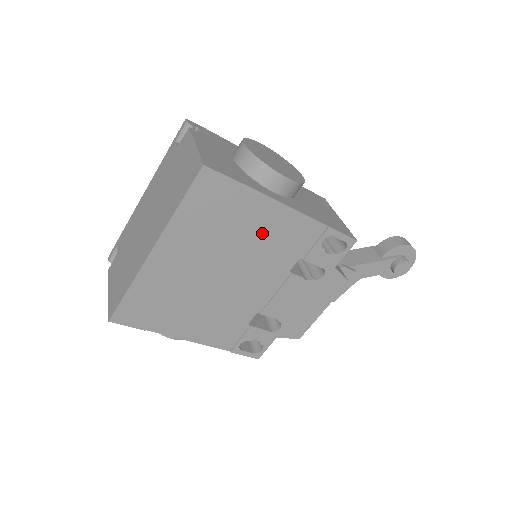
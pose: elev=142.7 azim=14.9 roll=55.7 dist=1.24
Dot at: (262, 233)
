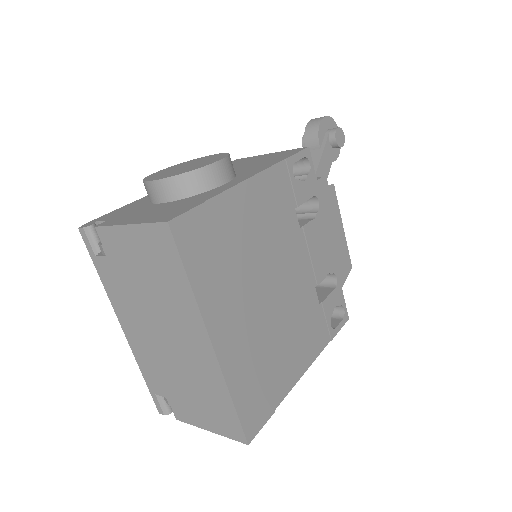
Dot at: (257, 223)
